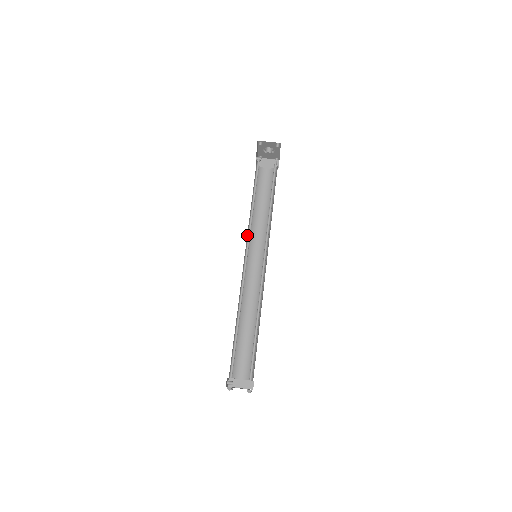
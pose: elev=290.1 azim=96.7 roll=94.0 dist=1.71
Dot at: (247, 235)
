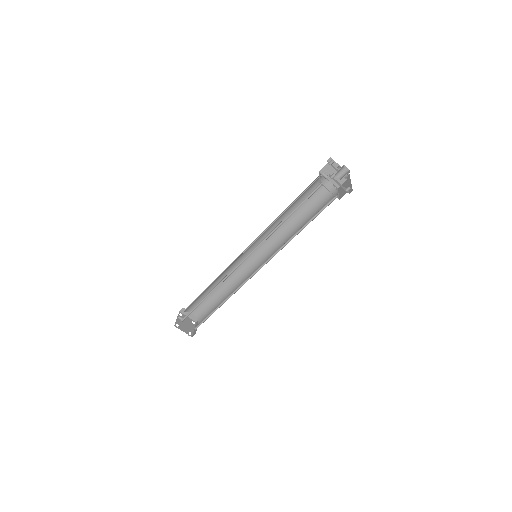
Dot at: occluded
